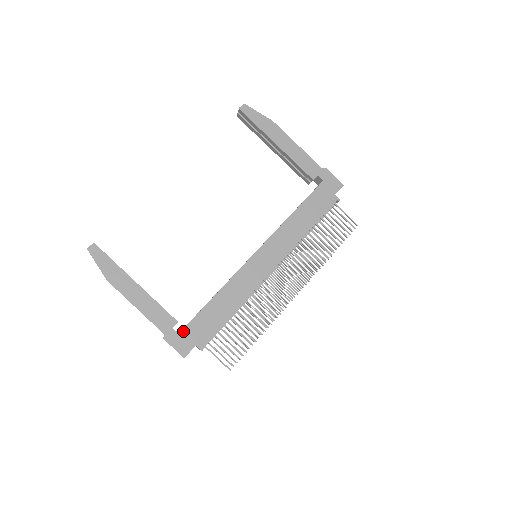
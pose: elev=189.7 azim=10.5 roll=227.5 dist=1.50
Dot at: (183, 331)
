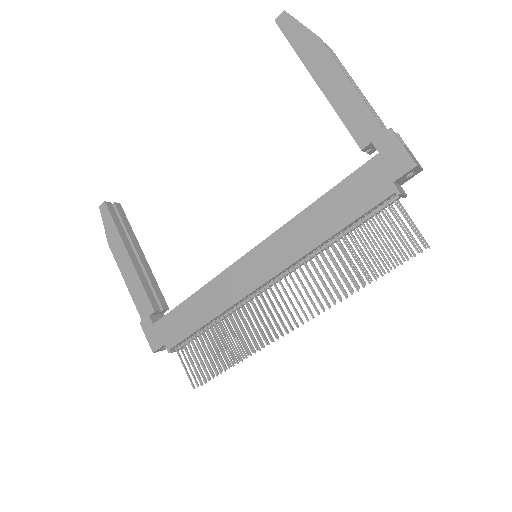
Dot at: (157, 323)
